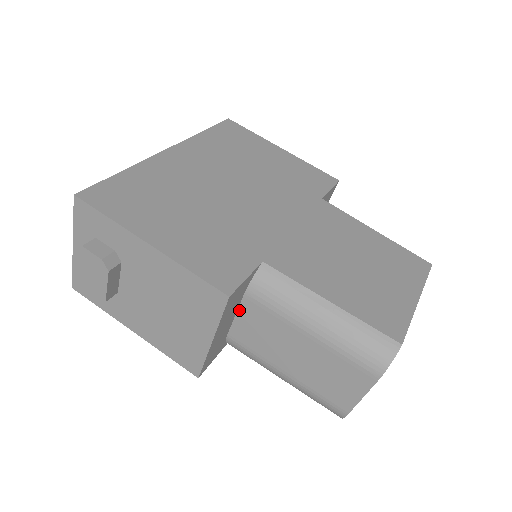
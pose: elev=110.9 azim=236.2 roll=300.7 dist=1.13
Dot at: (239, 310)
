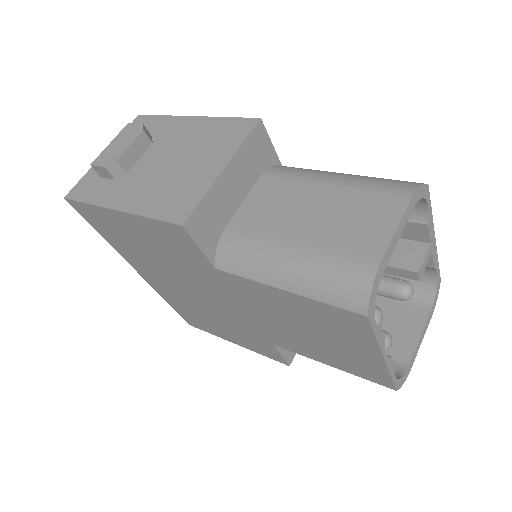
Dot at: (250, 193)
